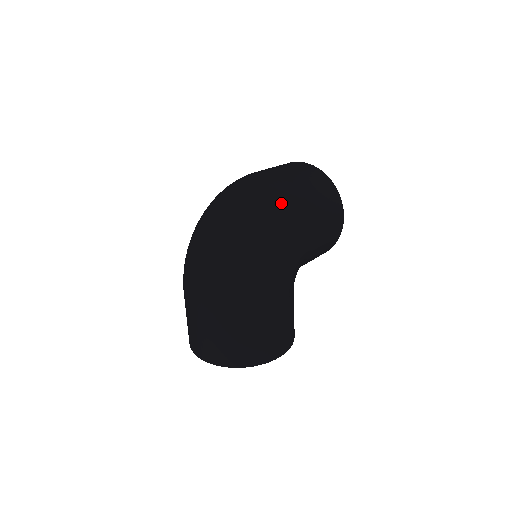
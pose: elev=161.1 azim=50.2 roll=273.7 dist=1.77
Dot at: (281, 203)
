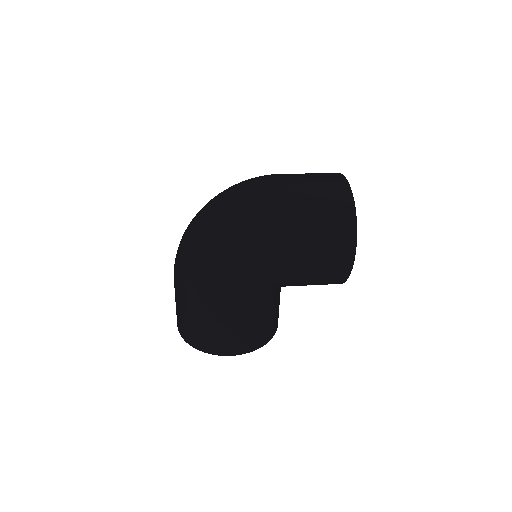
Dot at: (257, 217)
